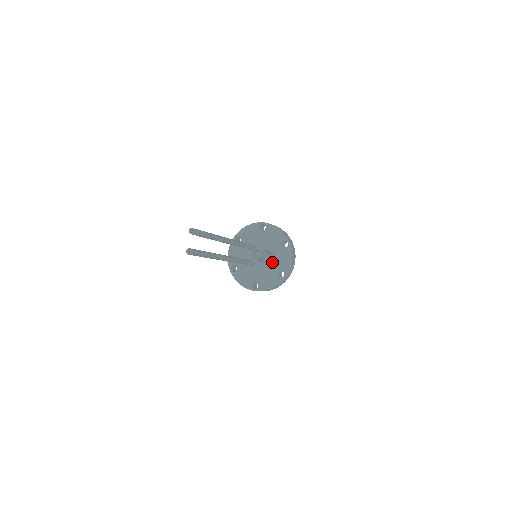
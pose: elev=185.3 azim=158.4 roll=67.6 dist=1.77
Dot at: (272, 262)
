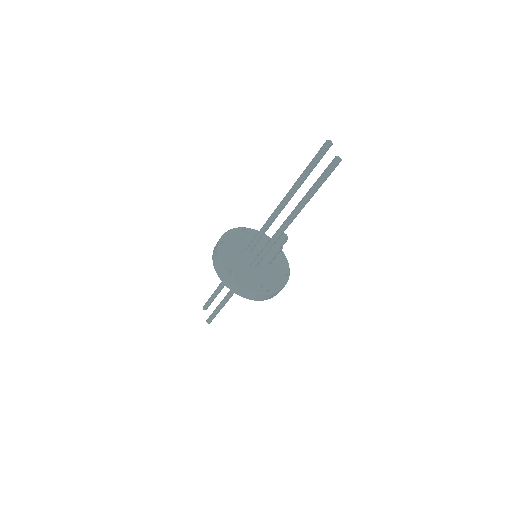
Dot at: (271, 263)
